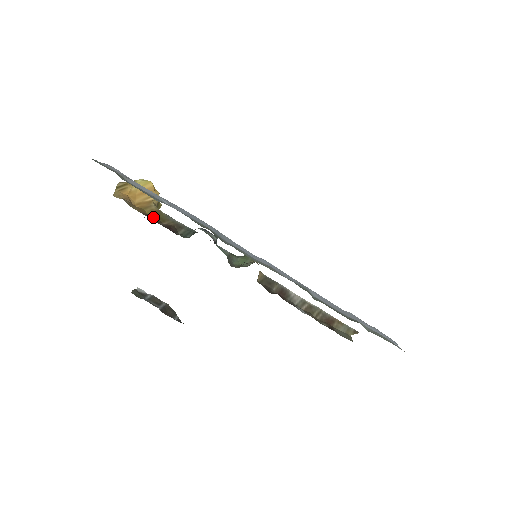
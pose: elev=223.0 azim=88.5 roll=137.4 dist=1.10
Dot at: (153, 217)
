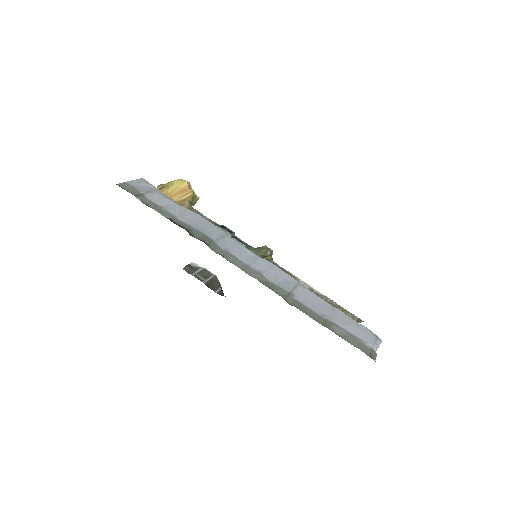
Dot at: occluded
